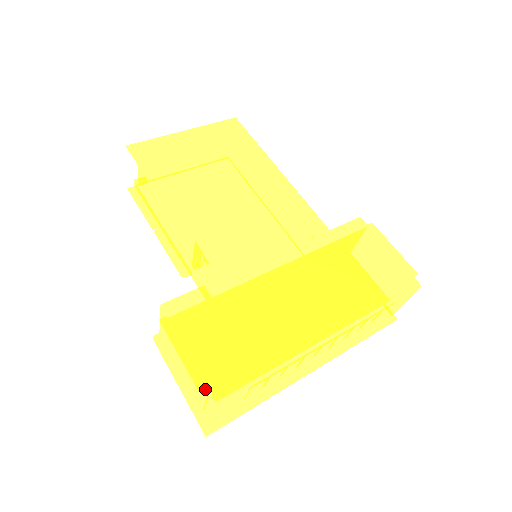
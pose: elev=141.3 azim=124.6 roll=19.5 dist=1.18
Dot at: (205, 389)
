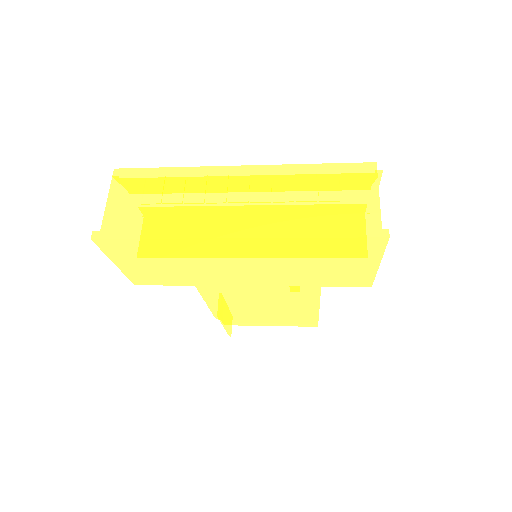
Dot at: occluded
